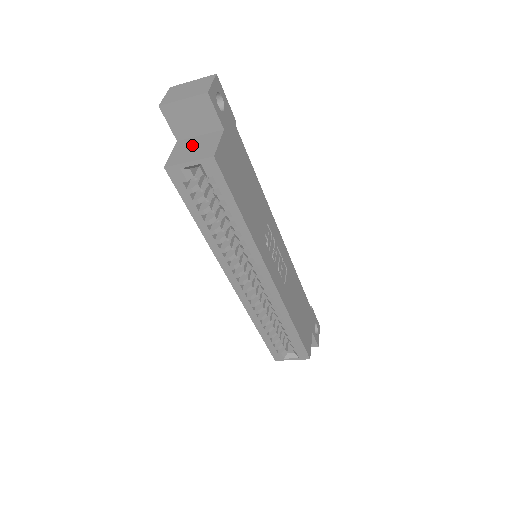
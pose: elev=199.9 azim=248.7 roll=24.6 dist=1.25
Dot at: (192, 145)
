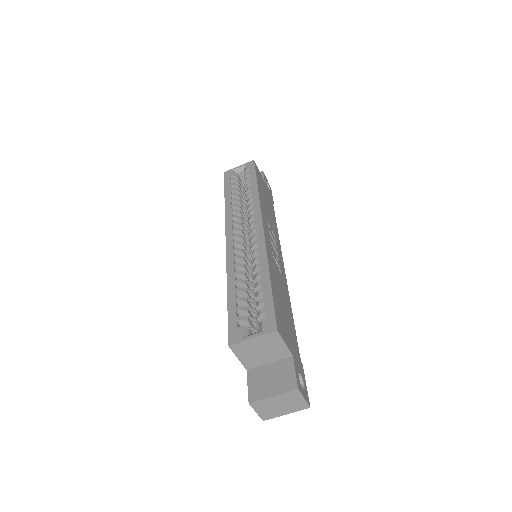
Dot at: occluded
